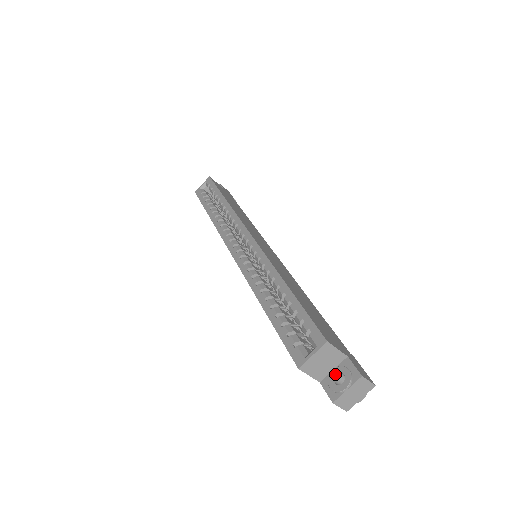
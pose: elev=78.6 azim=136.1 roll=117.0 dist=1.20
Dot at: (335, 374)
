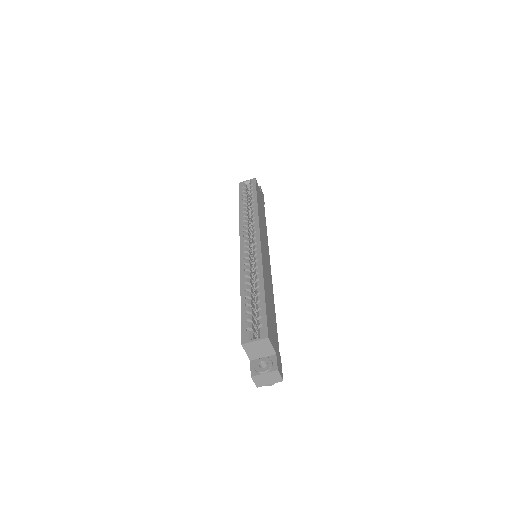
Dot at: (262, 360)
